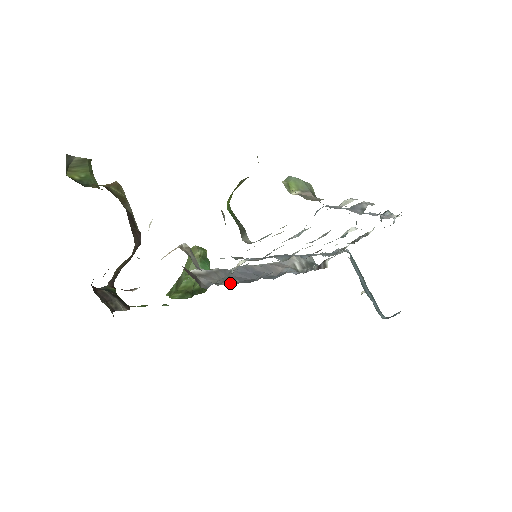
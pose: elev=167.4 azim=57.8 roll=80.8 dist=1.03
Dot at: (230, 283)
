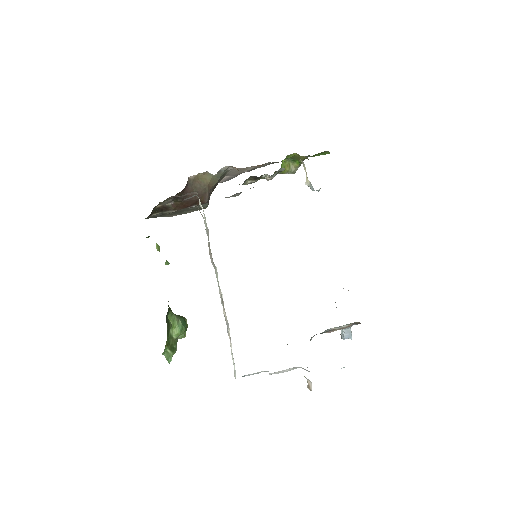
Dot at: occluded
